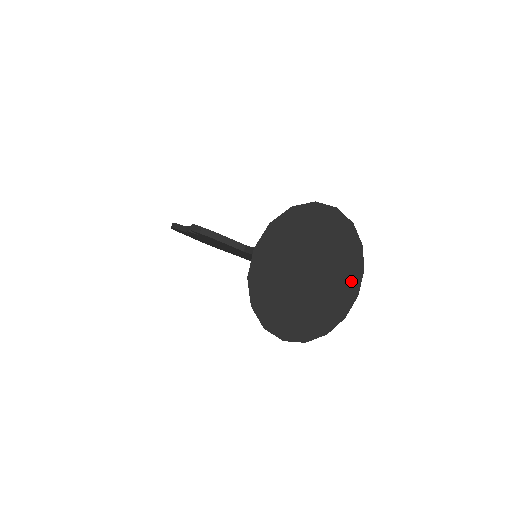
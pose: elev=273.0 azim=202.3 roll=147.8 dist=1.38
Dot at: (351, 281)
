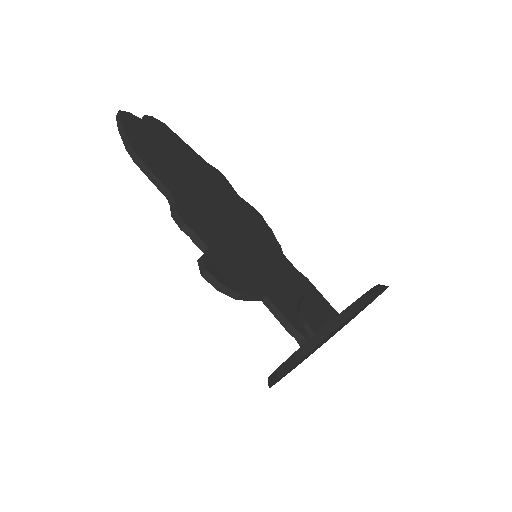
Dot at: occluded
